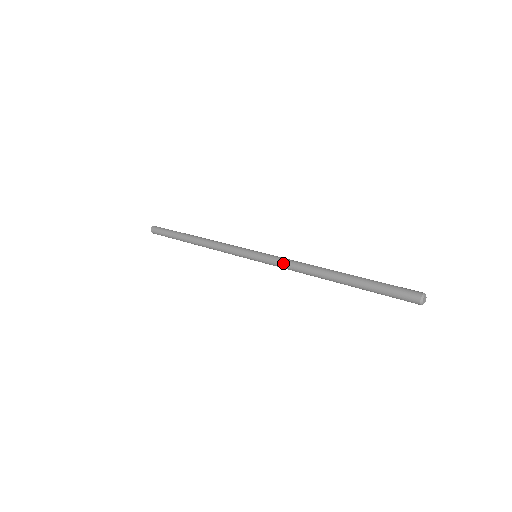
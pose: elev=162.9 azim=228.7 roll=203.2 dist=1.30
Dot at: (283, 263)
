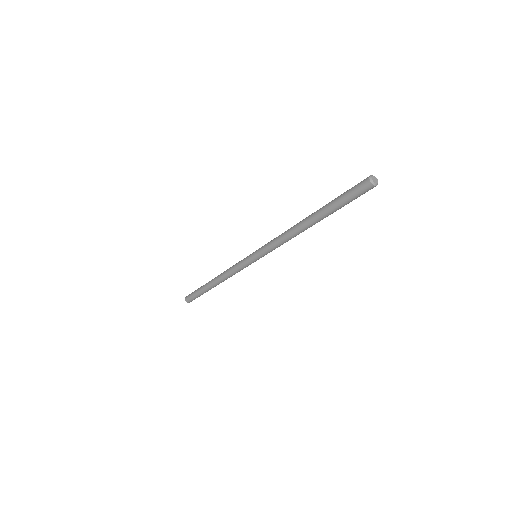
Dot at: (273, 244)
